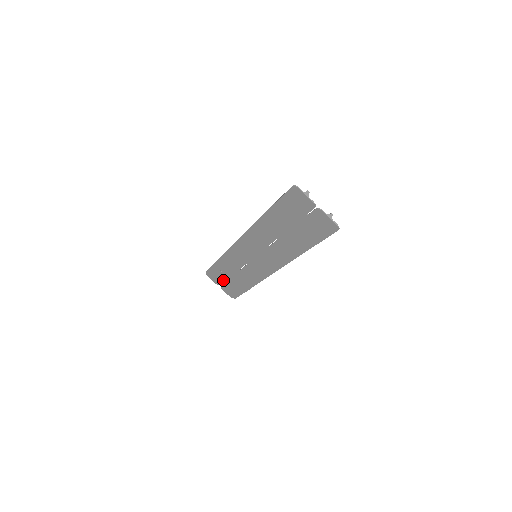
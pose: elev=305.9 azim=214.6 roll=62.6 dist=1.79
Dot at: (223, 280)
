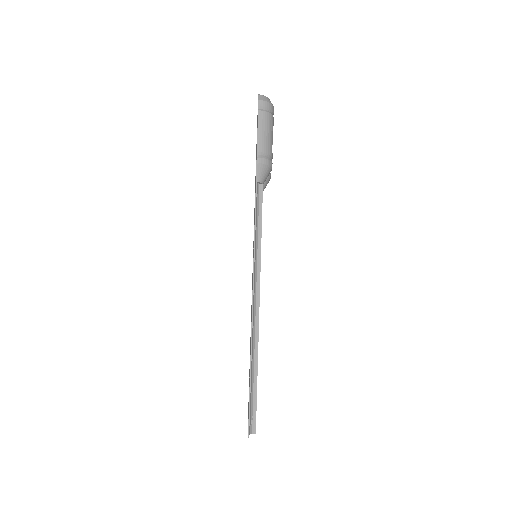
Dot at: occluded
